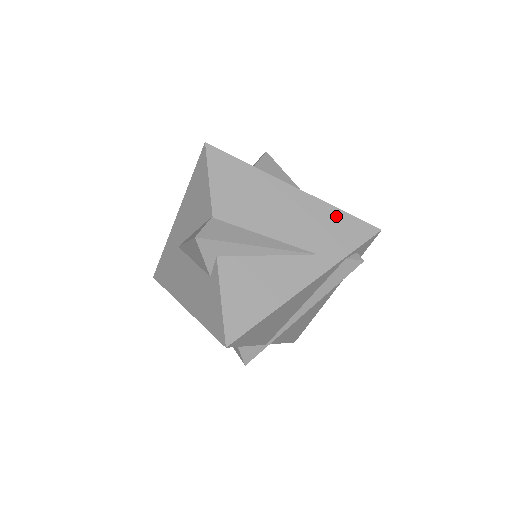
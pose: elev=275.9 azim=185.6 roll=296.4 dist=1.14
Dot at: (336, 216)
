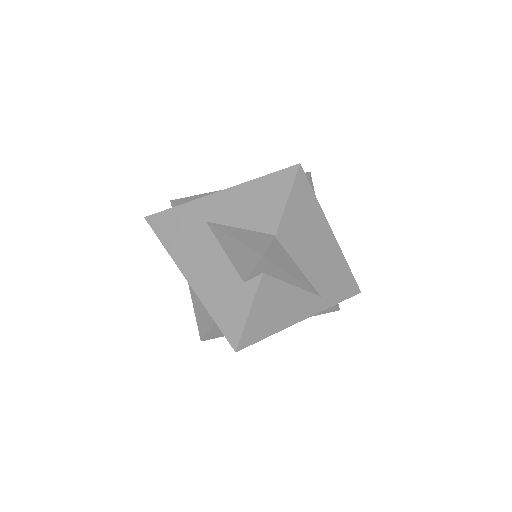
Dot at: (344, 270)
